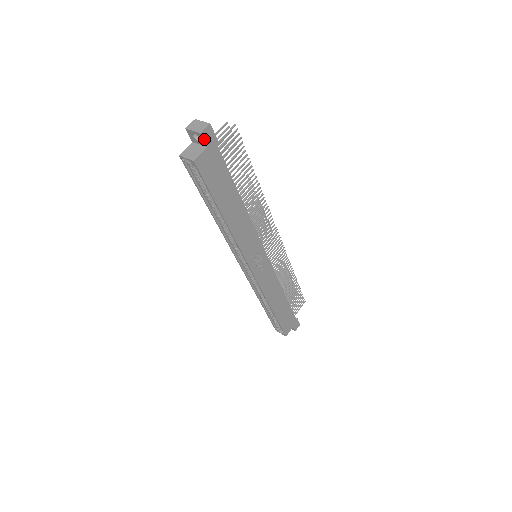
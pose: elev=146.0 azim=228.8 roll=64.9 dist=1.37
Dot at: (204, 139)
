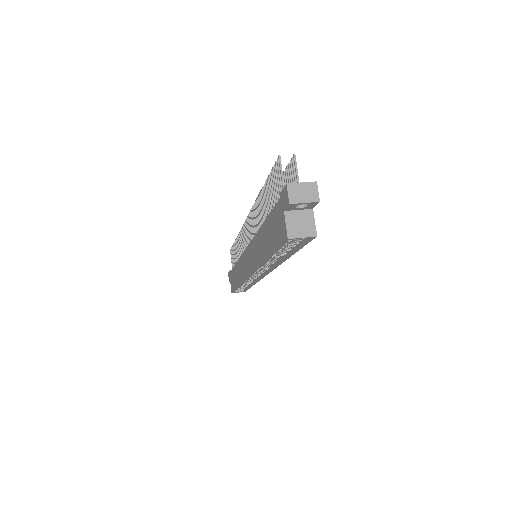
Dot at: (316, 204)
